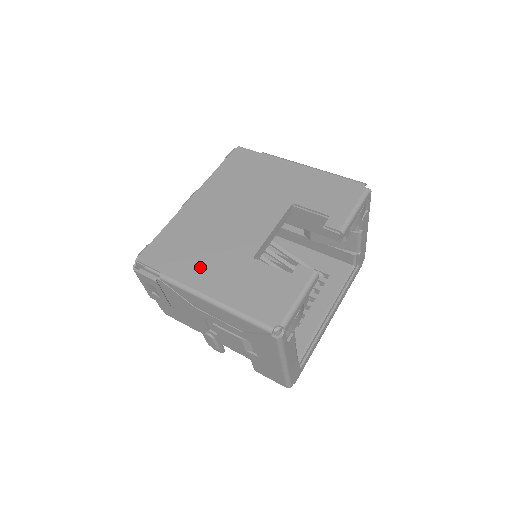
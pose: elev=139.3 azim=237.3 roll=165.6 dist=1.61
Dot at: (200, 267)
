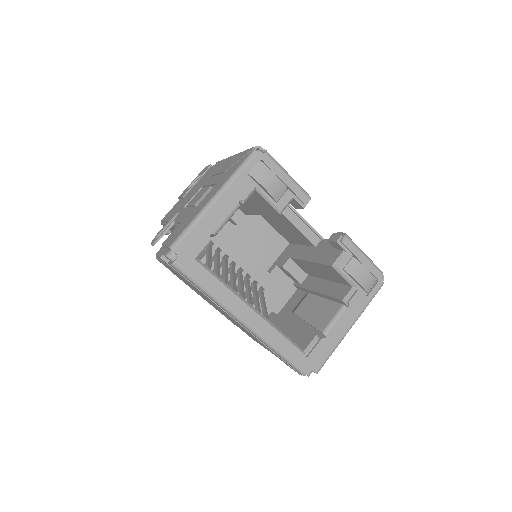
Dot at: occluded
